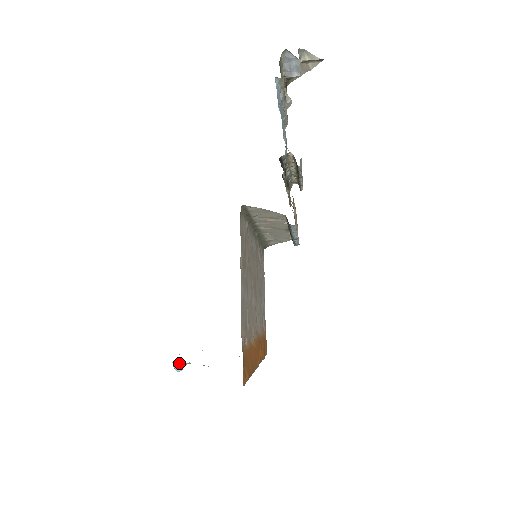
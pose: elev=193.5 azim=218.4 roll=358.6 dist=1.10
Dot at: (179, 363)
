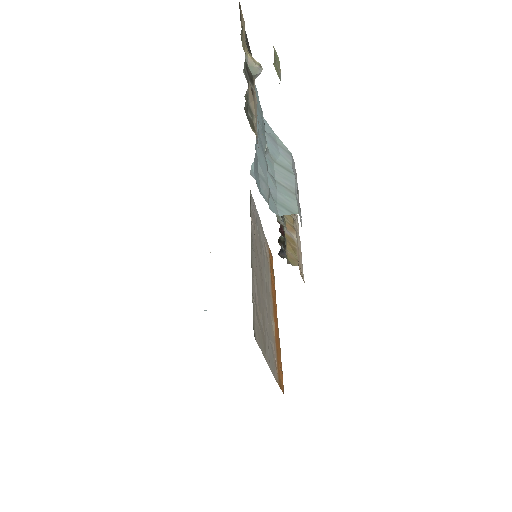
Dot at: (206, 310)
